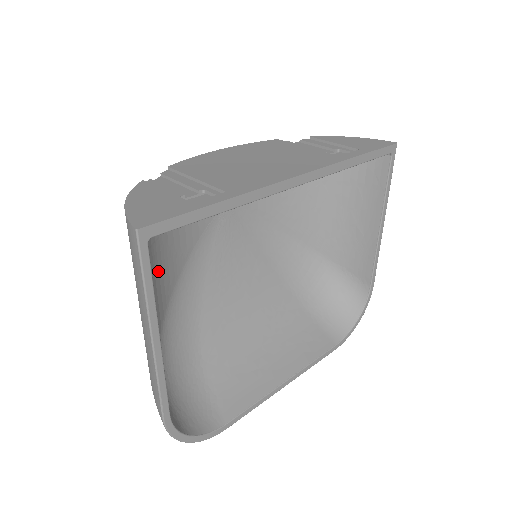
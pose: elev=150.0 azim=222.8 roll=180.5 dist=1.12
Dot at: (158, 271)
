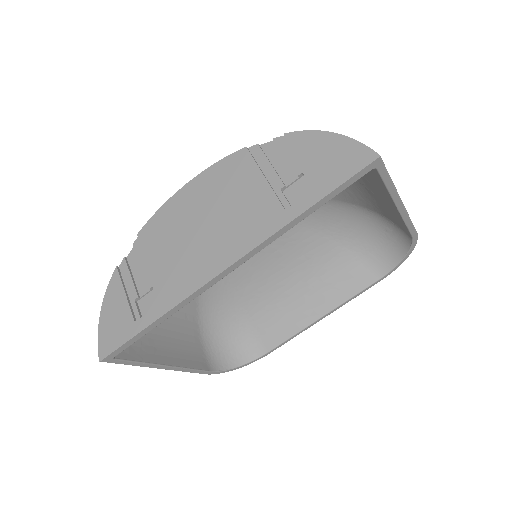
Dot at: occluded
